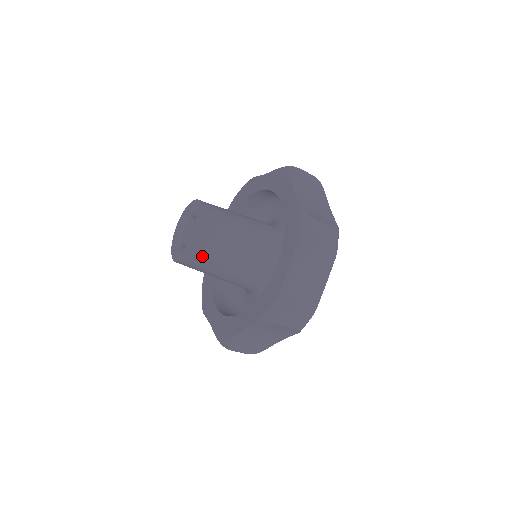
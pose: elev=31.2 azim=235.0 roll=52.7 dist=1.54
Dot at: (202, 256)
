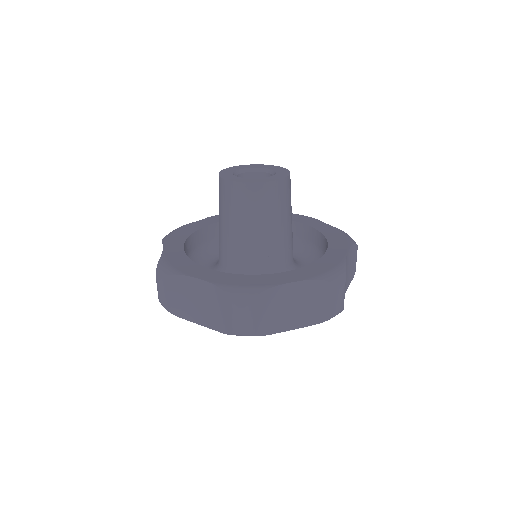
Dot at: (279, 194)
